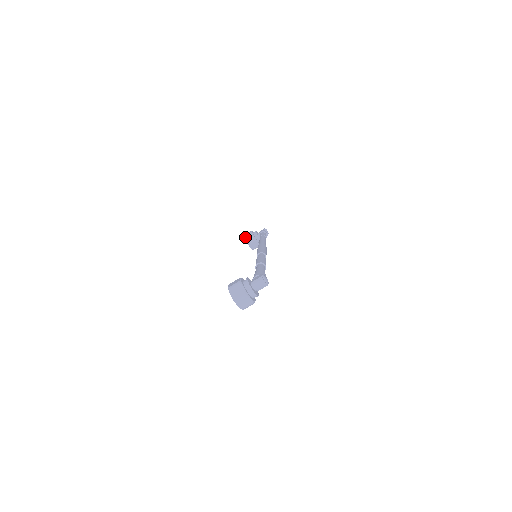
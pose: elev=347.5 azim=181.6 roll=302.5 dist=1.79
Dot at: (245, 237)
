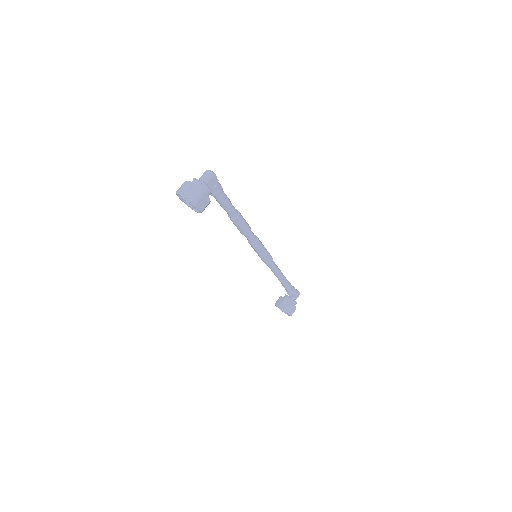
Dot at: (275, 303)
